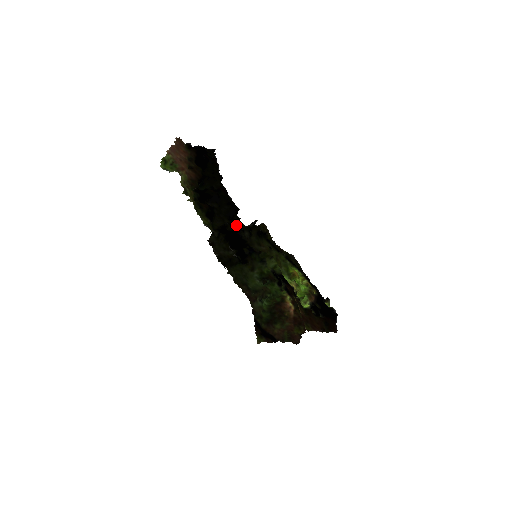
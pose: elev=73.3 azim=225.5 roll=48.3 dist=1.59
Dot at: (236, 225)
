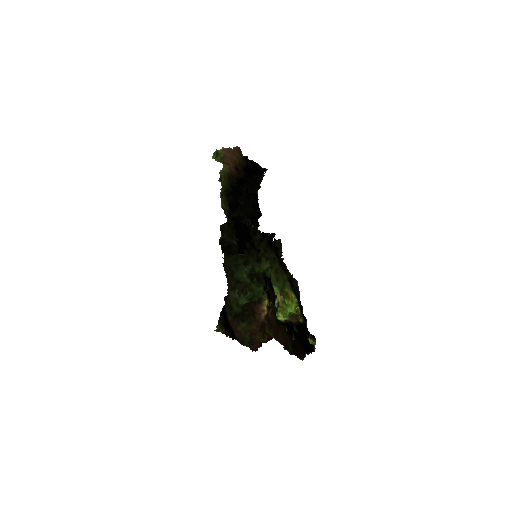
Dot at: (249, 219)
